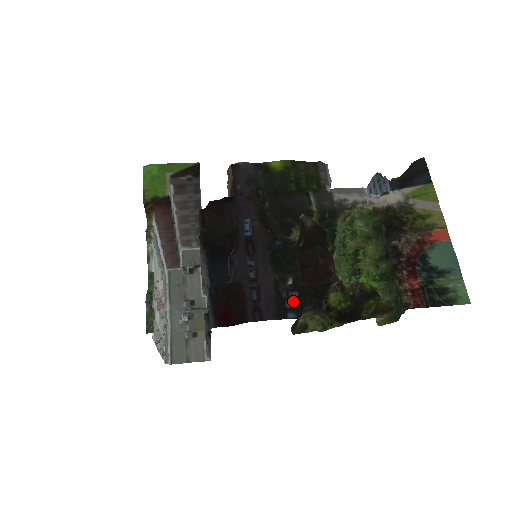
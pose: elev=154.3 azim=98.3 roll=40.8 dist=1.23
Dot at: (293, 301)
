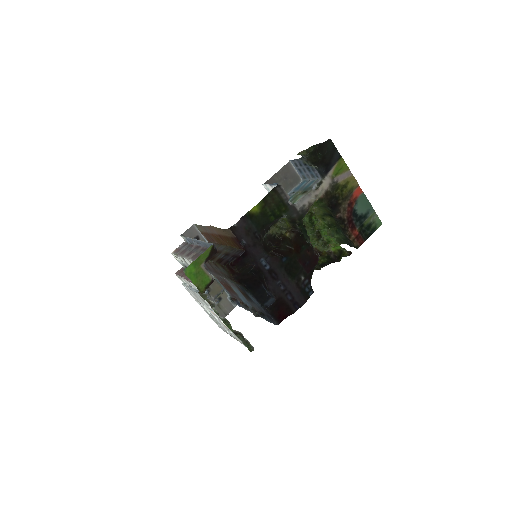
Dot at: (308, 286)
